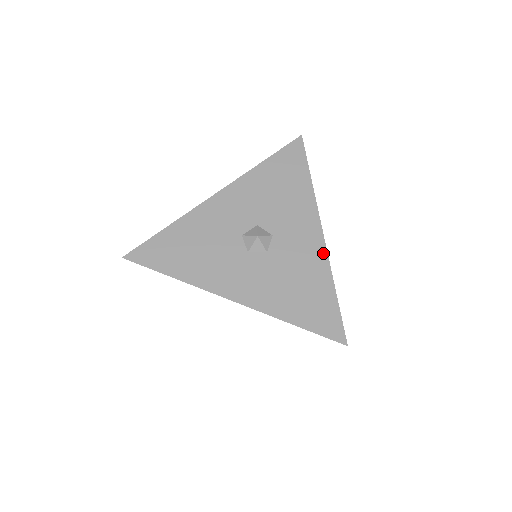
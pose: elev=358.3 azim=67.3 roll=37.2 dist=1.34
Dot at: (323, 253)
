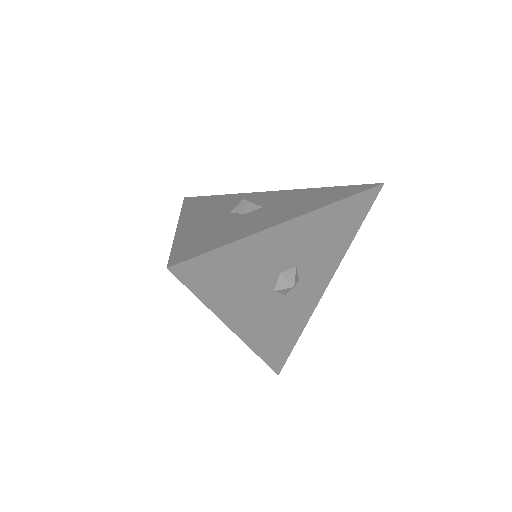
Dot at: (315, 304)
